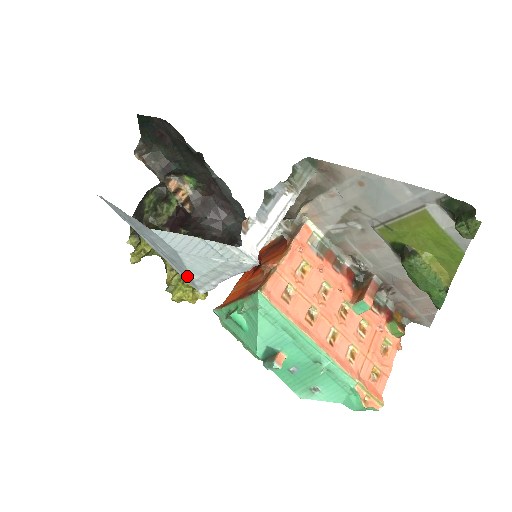
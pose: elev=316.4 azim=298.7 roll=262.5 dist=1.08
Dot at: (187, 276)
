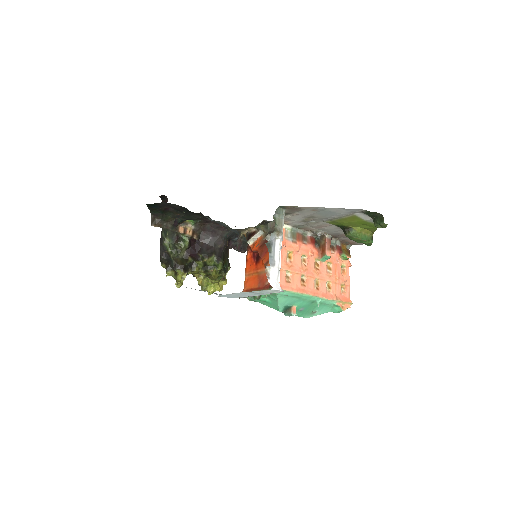
Dot at: occluded
